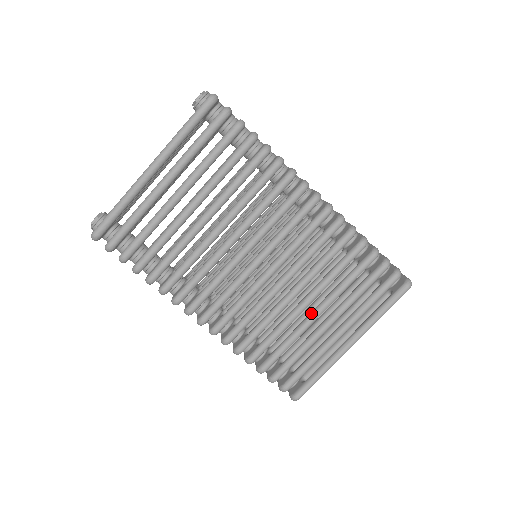
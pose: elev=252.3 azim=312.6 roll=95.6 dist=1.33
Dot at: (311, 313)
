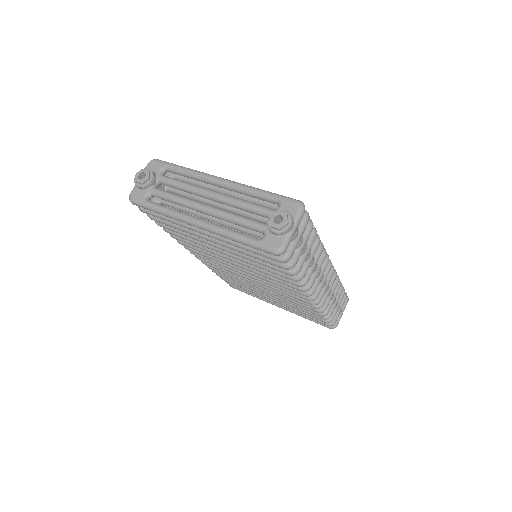
Dot at: occluded
